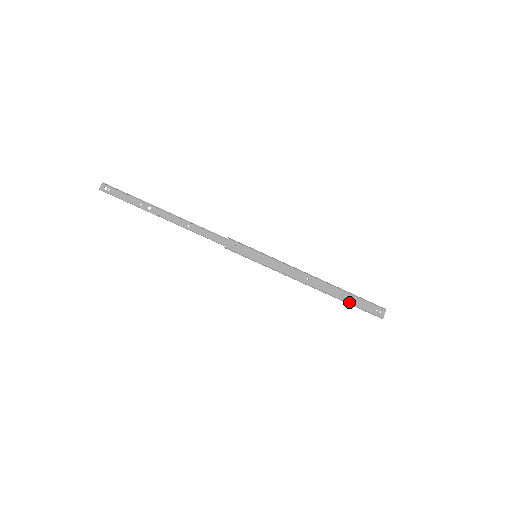
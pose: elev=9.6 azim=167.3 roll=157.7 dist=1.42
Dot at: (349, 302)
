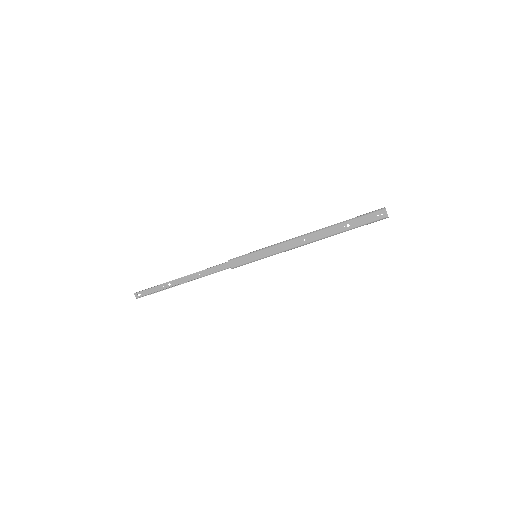
Dot at: (350, 229)
